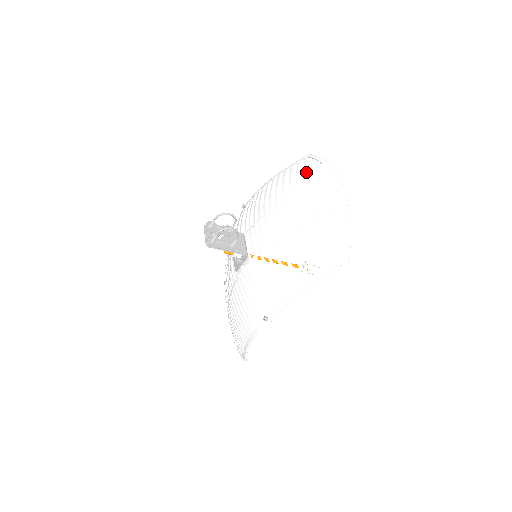
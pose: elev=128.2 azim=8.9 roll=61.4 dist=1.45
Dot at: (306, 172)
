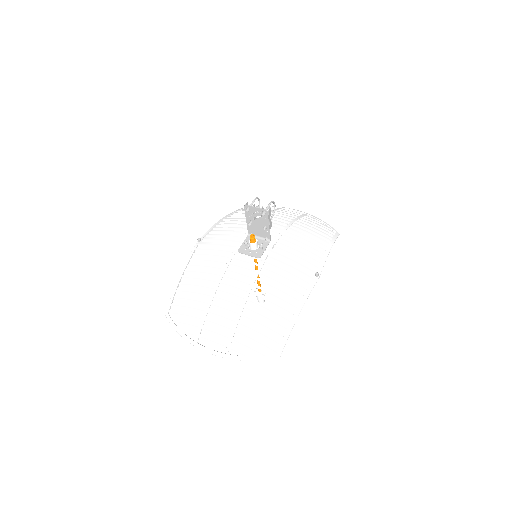
Dot at: occluded
